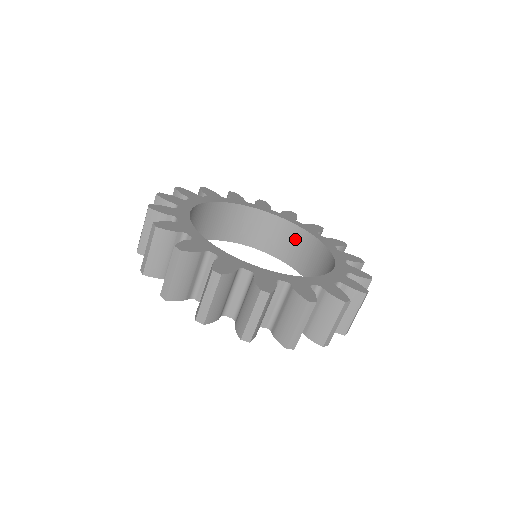
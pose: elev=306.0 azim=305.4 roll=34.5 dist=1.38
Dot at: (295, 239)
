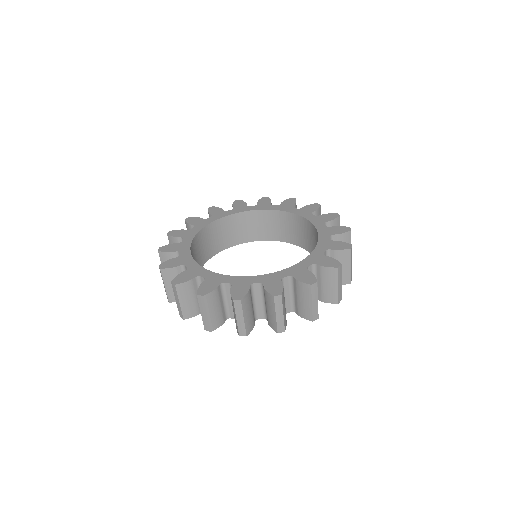
Dot at: (278, 221)
